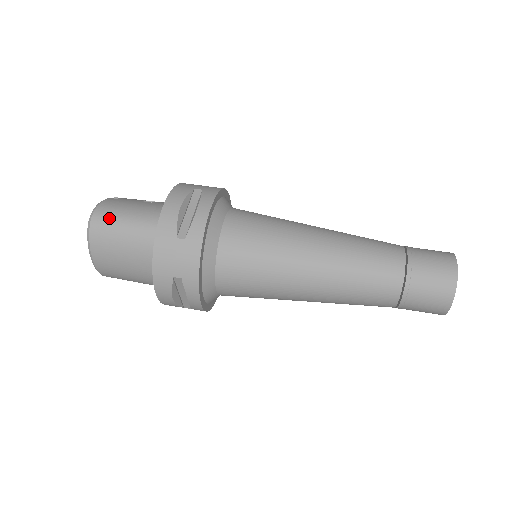
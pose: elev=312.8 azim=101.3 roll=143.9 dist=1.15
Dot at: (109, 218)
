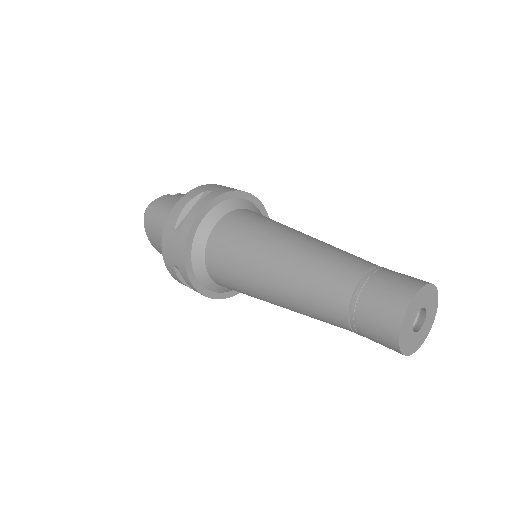
Dot at: (154, 211)
